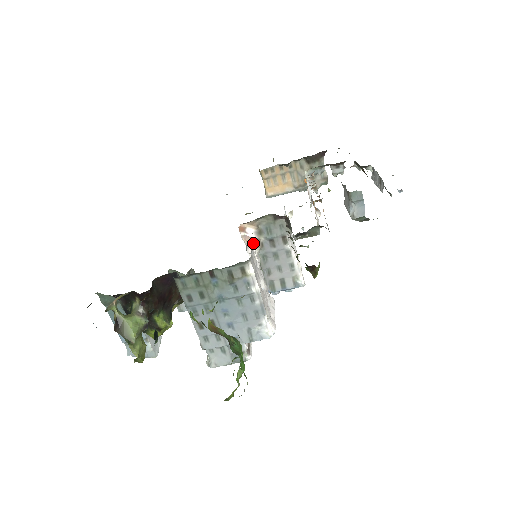
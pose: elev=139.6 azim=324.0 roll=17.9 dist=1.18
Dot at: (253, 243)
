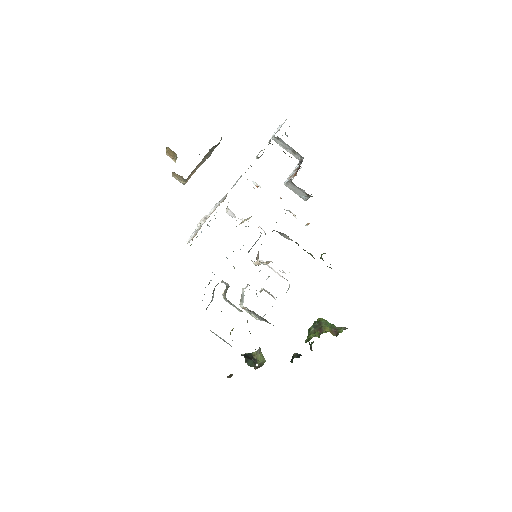
Dot at: occluded
